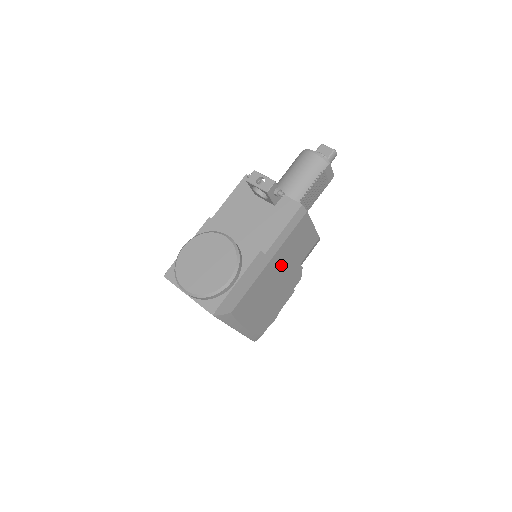
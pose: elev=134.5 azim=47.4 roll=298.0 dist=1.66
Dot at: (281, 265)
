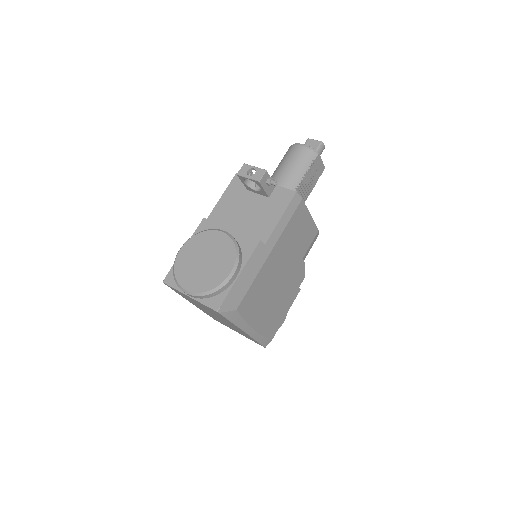
Dot at: (283, 258)
